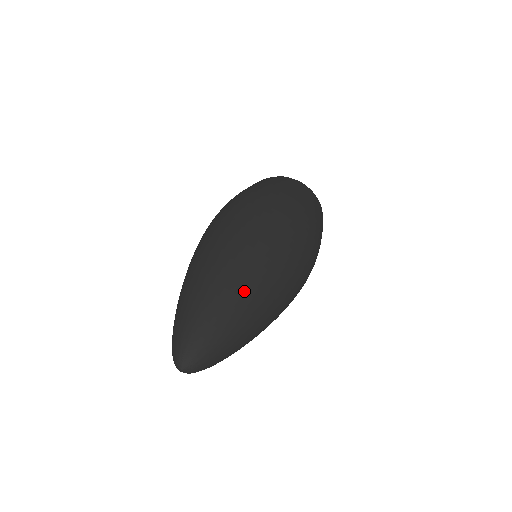
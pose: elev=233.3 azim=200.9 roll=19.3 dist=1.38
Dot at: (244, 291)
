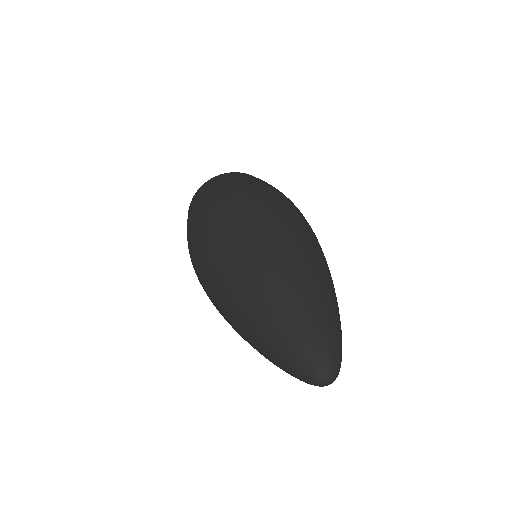
Dot at: occluded
